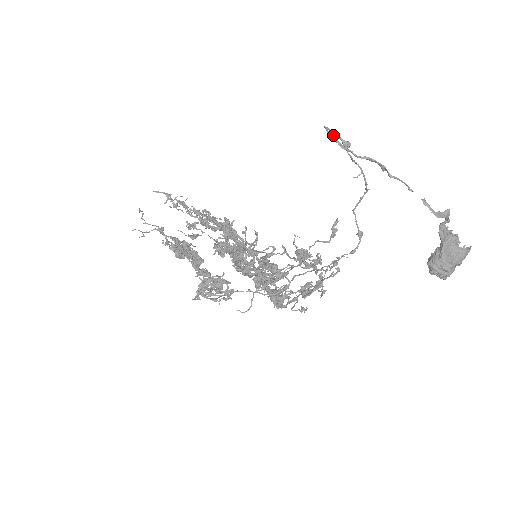
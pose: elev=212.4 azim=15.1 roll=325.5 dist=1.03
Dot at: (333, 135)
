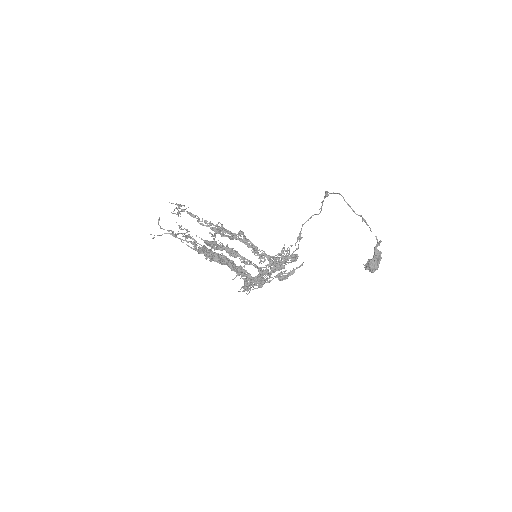
Dot at: occluded
